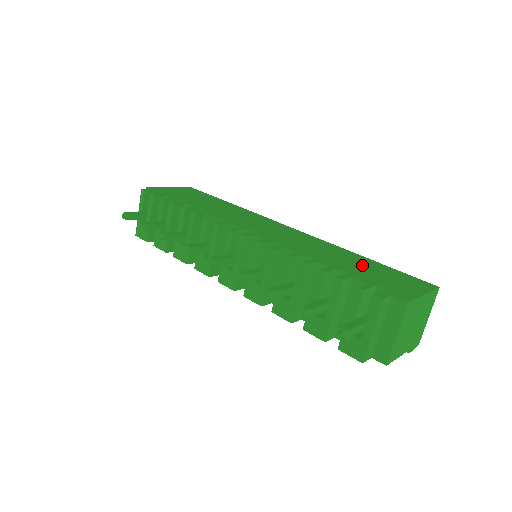
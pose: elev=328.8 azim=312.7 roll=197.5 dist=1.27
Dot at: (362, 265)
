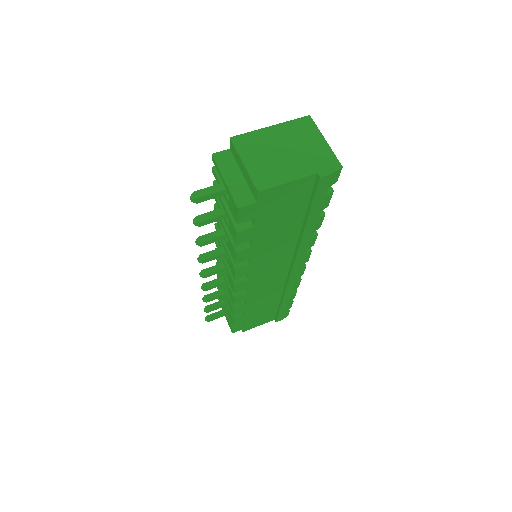
Dot at: occluded
